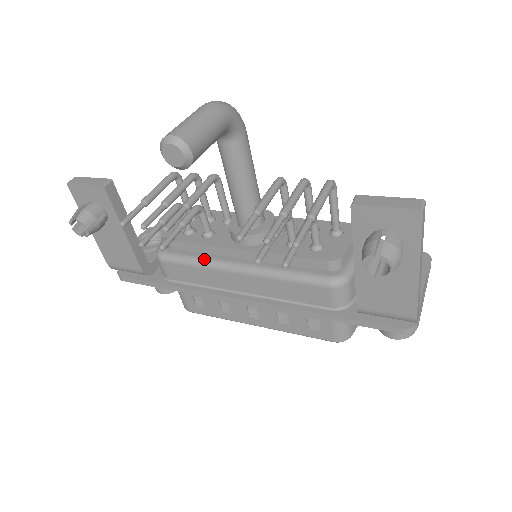
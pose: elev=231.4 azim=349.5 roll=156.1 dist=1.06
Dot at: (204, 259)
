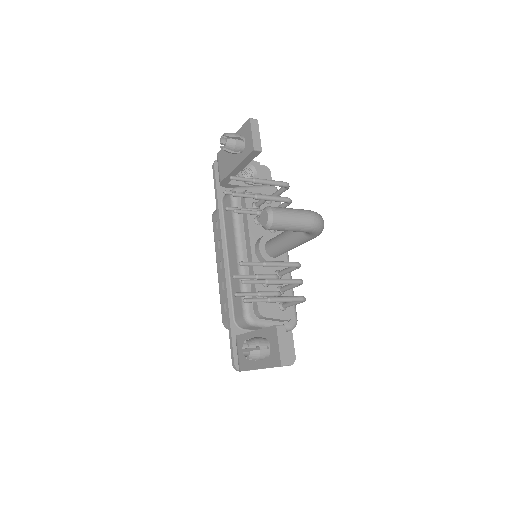
Dot at: (239, 226)
